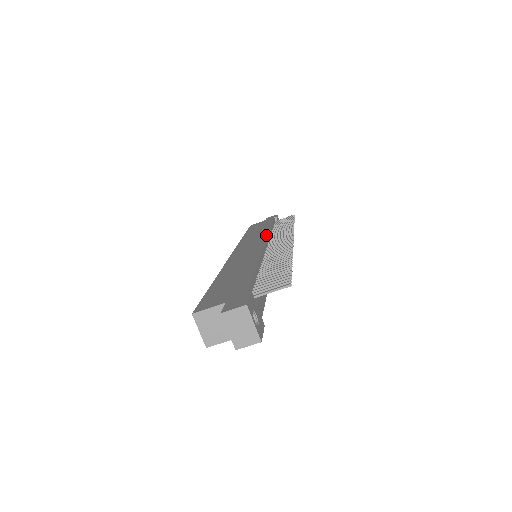
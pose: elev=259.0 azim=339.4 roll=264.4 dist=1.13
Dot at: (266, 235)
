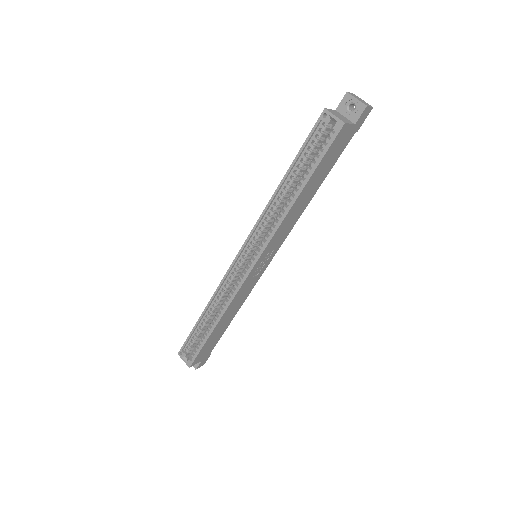
Dot at: occluded
